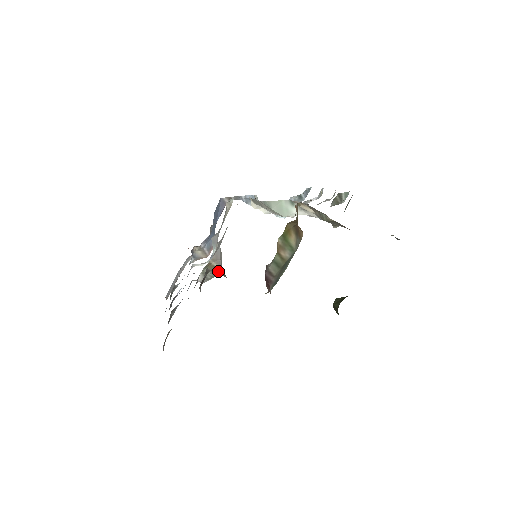
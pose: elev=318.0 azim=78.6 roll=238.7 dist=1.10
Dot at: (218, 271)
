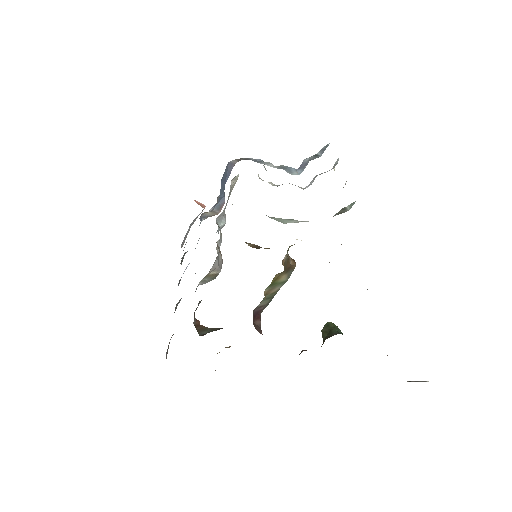
Dot at: occluded
